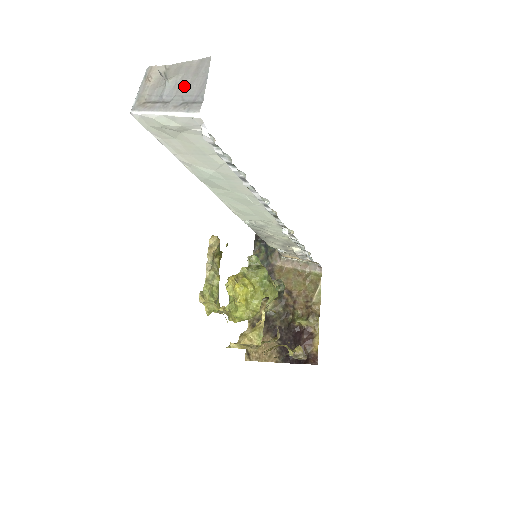
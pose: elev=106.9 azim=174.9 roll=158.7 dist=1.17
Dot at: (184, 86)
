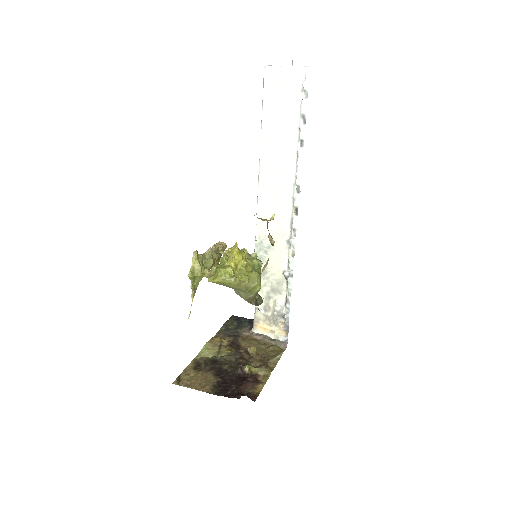
Dot at: occluded
